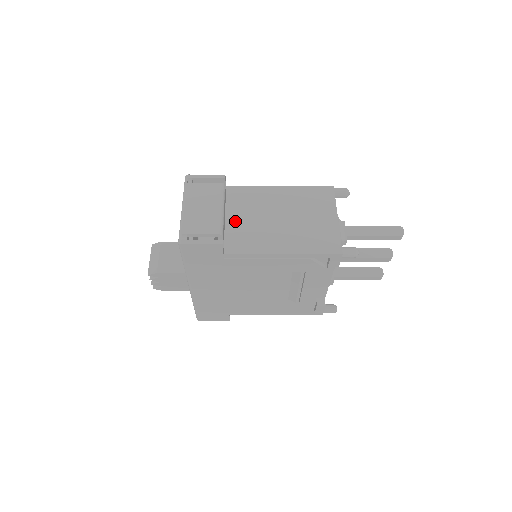
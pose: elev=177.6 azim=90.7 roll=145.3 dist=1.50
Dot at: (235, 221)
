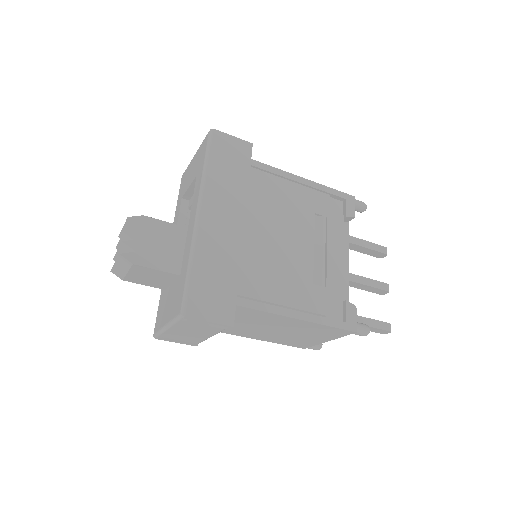
Dot at: occluded
